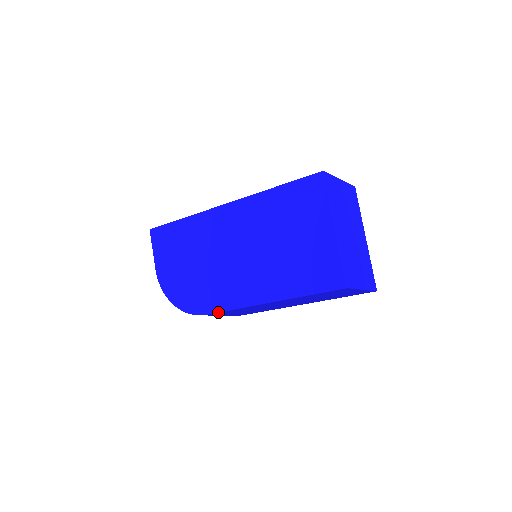
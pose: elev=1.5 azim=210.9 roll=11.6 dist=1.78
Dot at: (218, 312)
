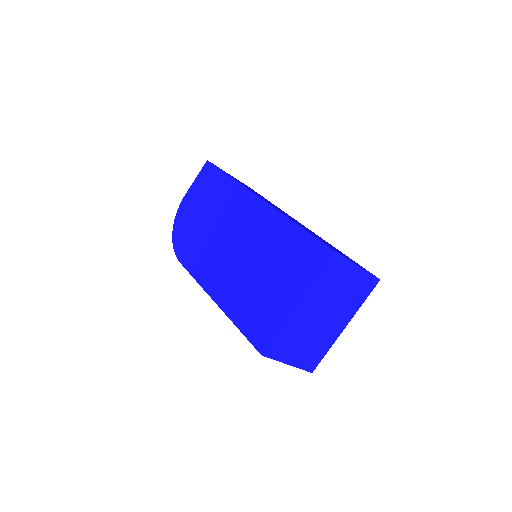
Dot at: (187, 270)
